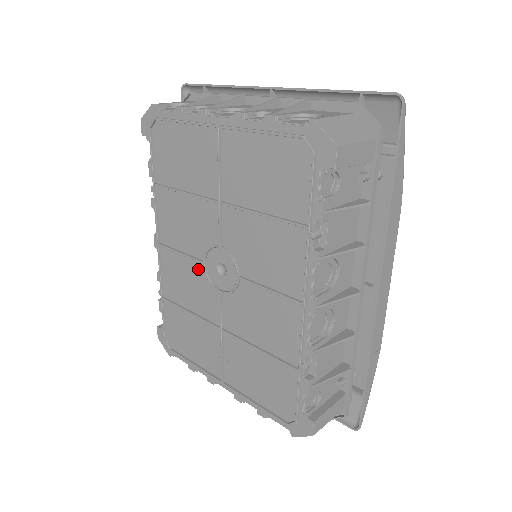
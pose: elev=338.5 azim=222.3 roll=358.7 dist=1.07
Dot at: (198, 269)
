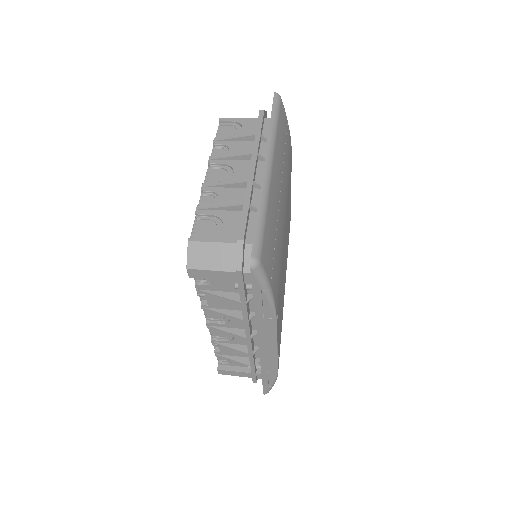
Dot at: occluded
